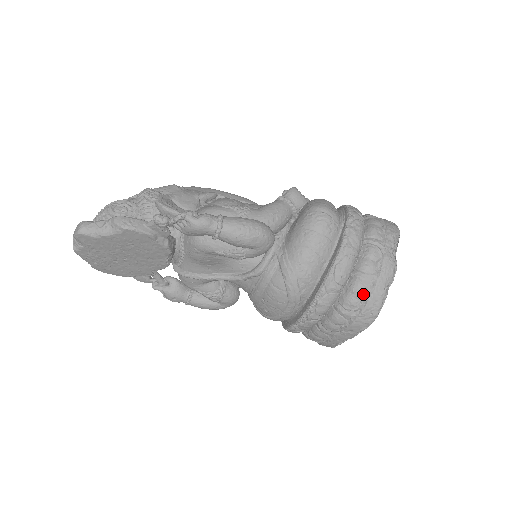
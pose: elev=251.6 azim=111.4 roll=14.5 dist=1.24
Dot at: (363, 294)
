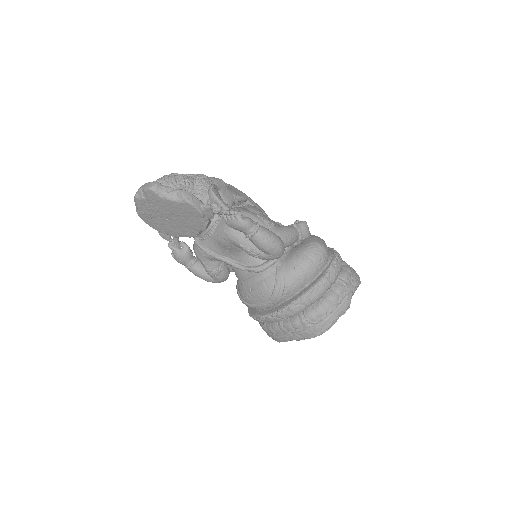
Dot at: (323, 315)
